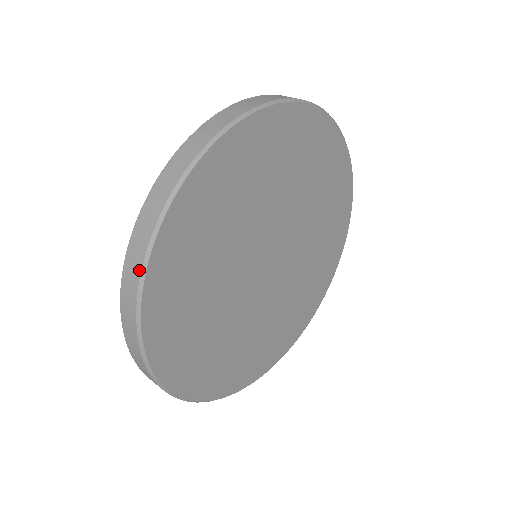
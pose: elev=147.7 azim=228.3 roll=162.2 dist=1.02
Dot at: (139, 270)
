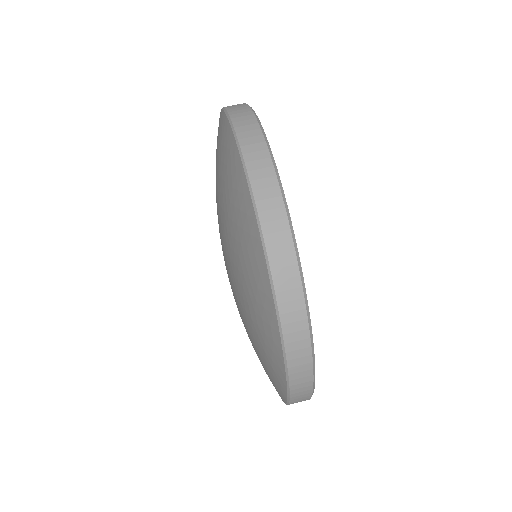
Dot at: occluded
